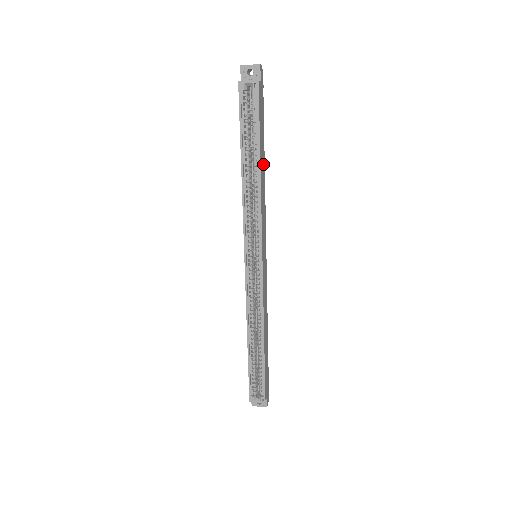
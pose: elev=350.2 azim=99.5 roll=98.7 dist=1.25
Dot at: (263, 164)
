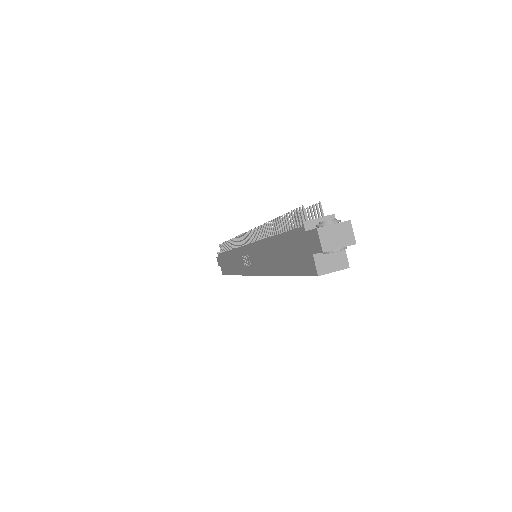
Dot at: occluded
